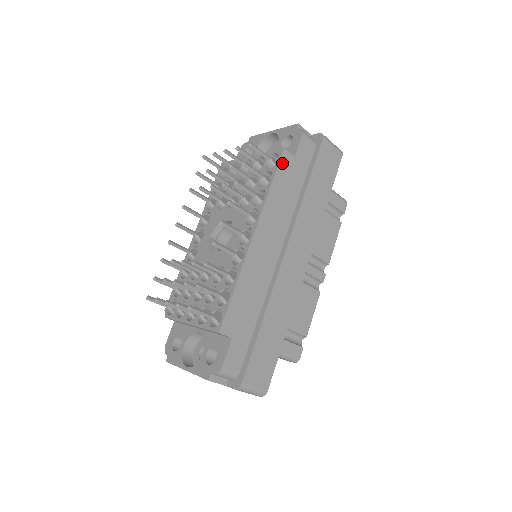
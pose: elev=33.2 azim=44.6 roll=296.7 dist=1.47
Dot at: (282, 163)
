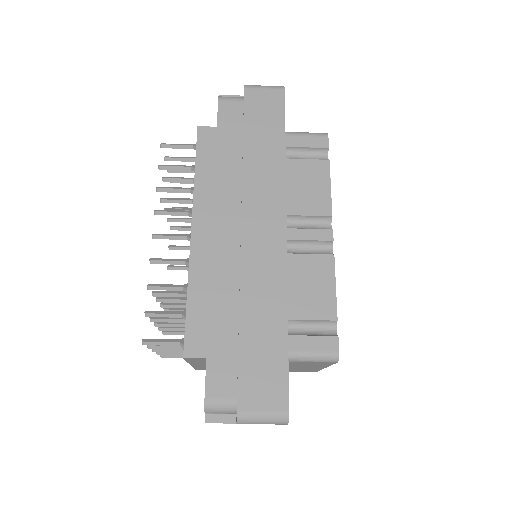
Dot at: (201, 141)
